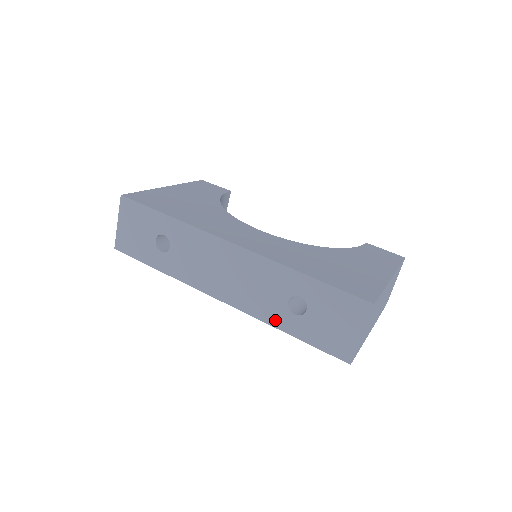
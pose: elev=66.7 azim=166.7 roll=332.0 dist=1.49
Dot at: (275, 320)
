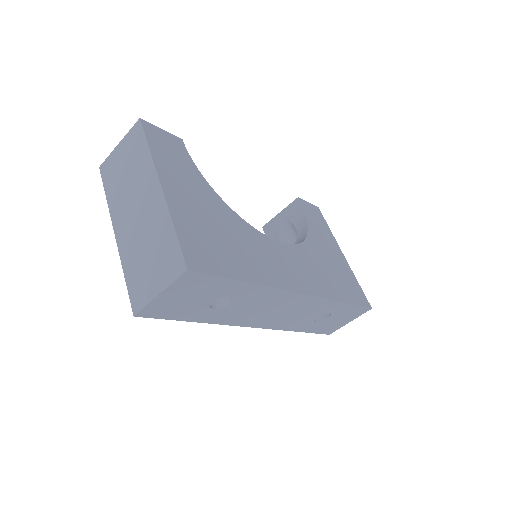
Dot at: (297, 328)
